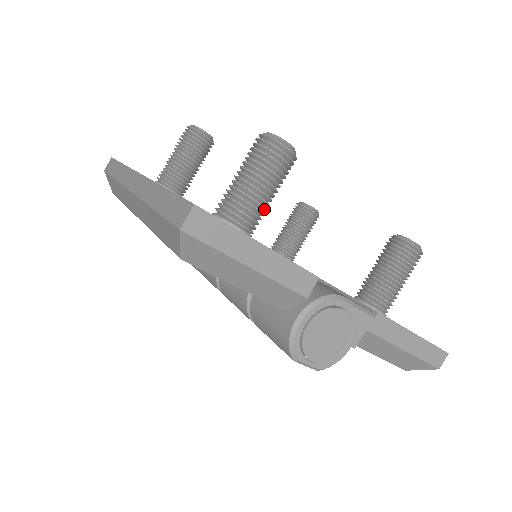
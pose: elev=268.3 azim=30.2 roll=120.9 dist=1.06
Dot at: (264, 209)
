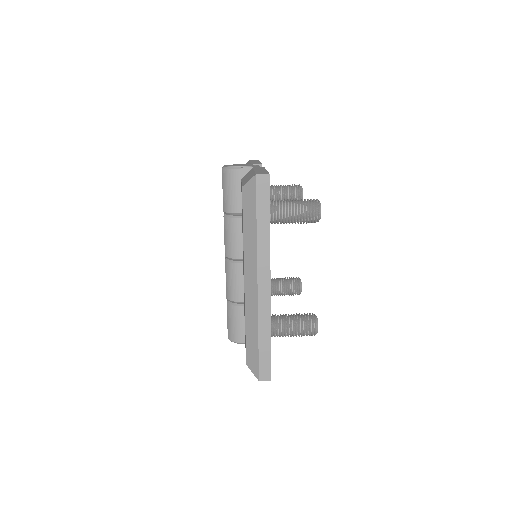
Dot at: (274, 188)
